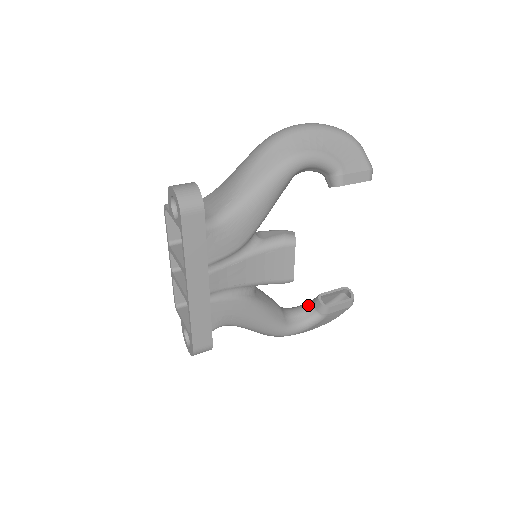
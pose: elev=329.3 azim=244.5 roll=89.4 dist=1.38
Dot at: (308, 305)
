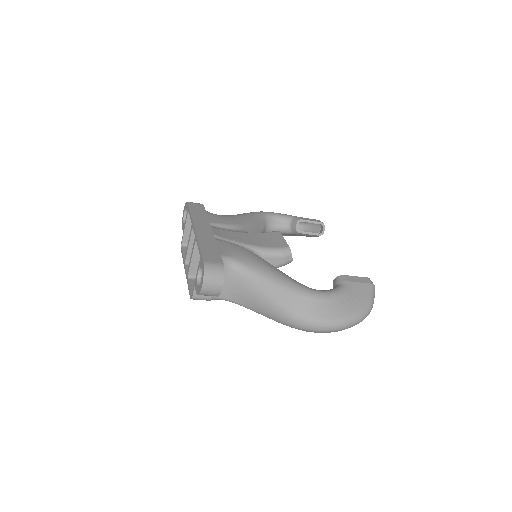
Dot at: occluded
